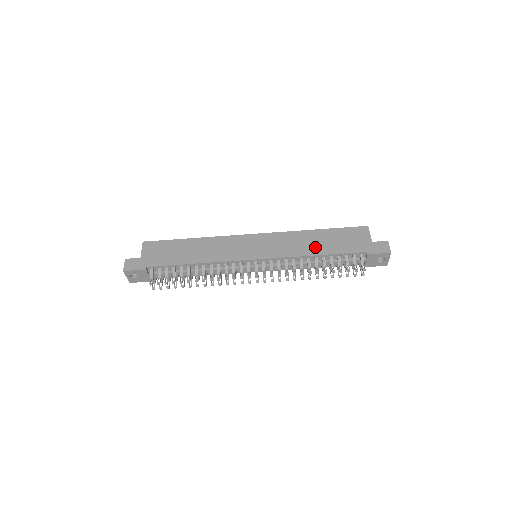
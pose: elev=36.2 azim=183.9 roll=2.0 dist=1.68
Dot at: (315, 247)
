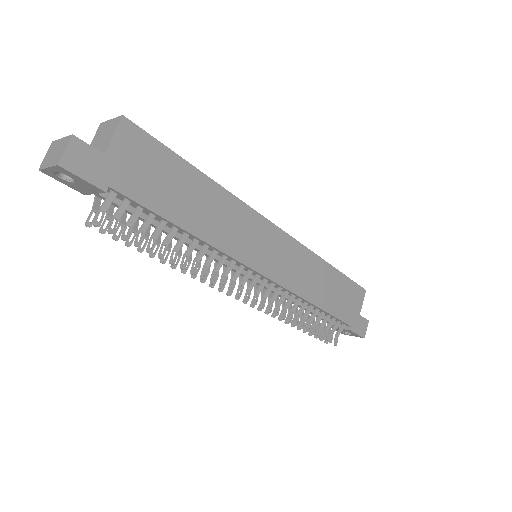
Dot at: (321, 293)
